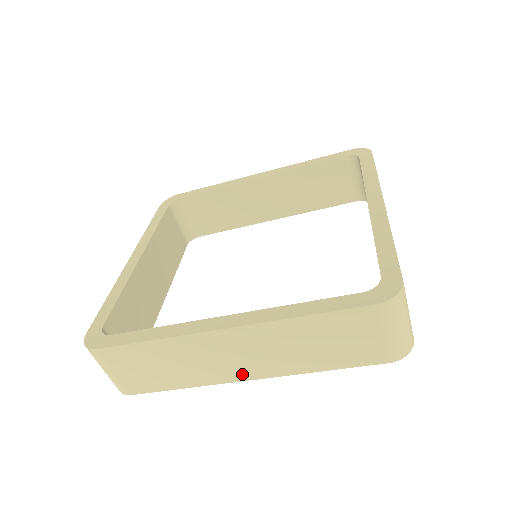
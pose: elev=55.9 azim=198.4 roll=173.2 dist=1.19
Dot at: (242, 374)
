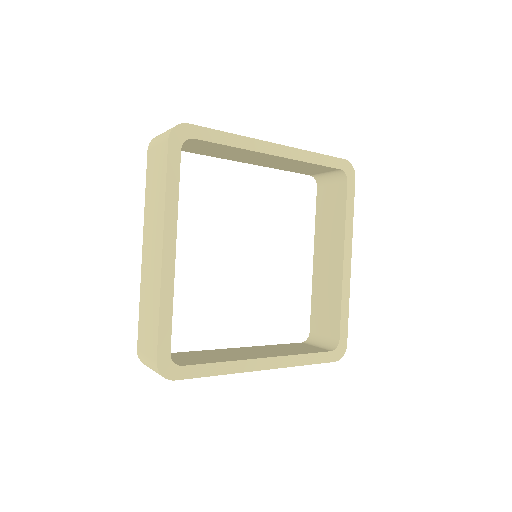
Dot at: occluded
